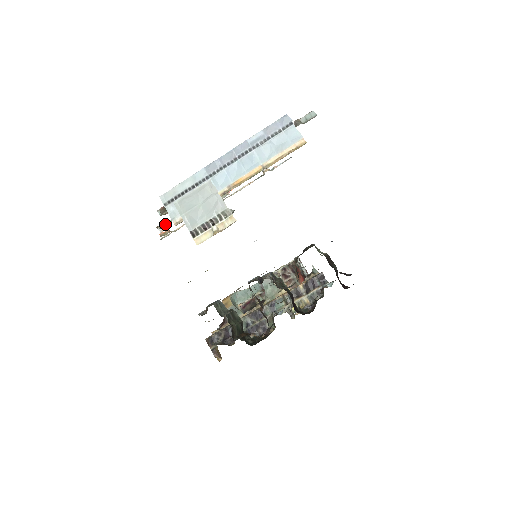
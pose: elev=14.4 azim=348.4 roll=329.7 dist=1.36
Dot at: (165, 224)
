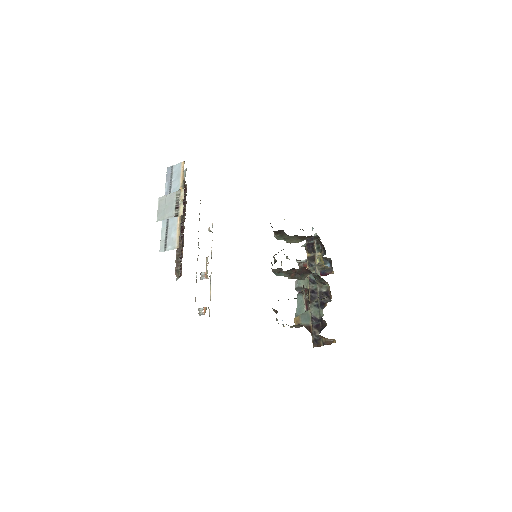
Dot at: (195, 297)
